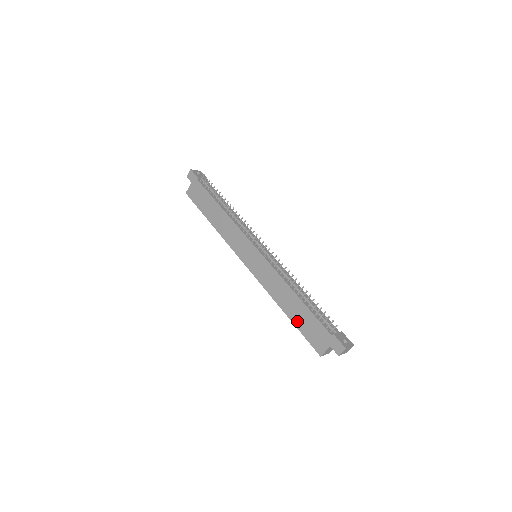
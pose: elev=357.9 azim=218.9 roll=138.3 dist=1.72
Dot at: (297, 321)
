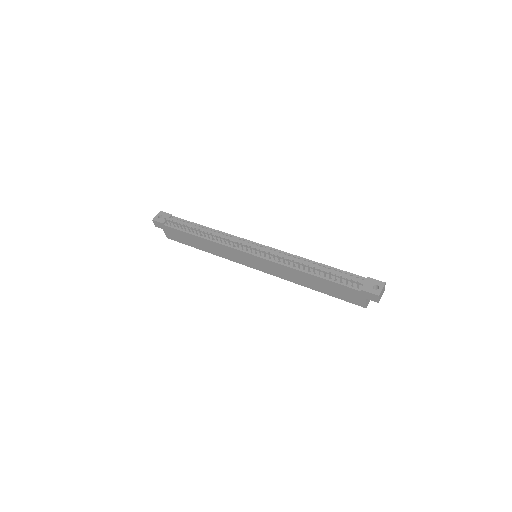
Dot at: (327, 292)
